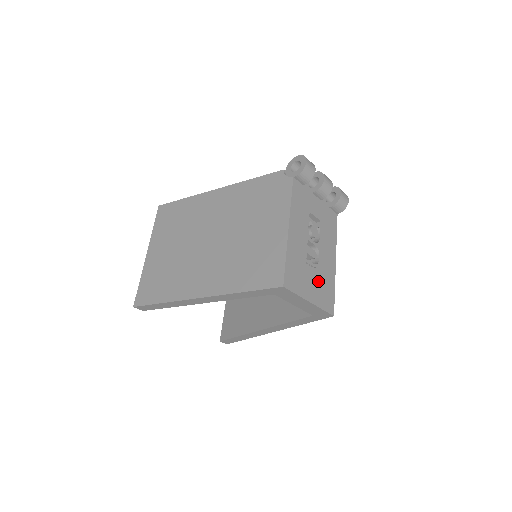
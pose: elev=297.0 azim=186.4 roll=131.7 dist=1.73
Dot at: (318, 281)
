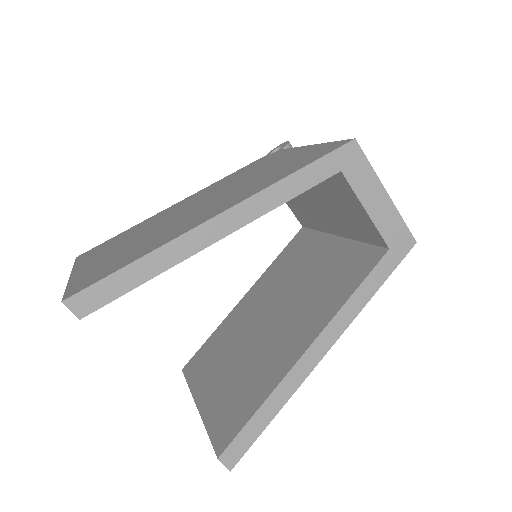
Dot at: occluded
